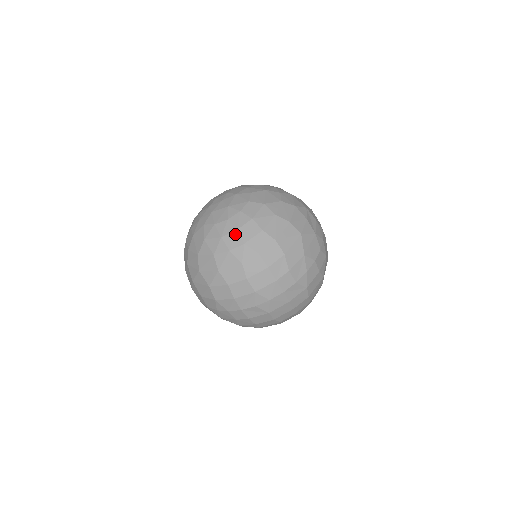
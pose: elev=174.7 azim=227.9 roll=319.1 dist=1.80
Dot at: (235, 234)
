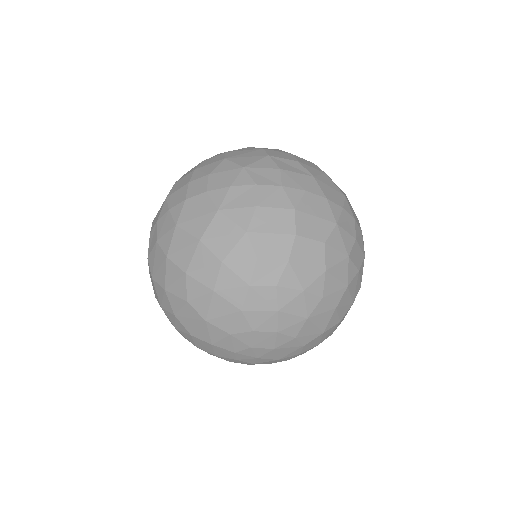
Dot at: occluded
